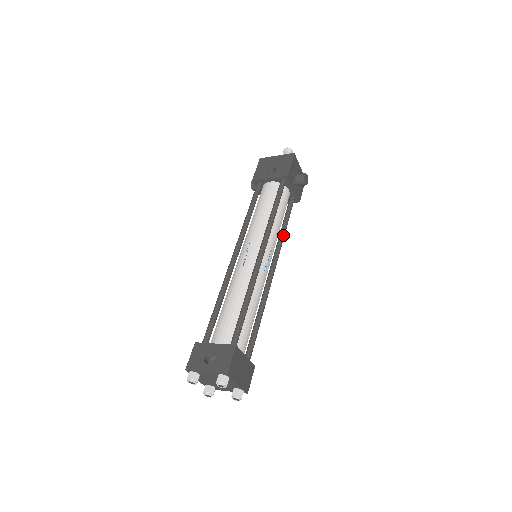
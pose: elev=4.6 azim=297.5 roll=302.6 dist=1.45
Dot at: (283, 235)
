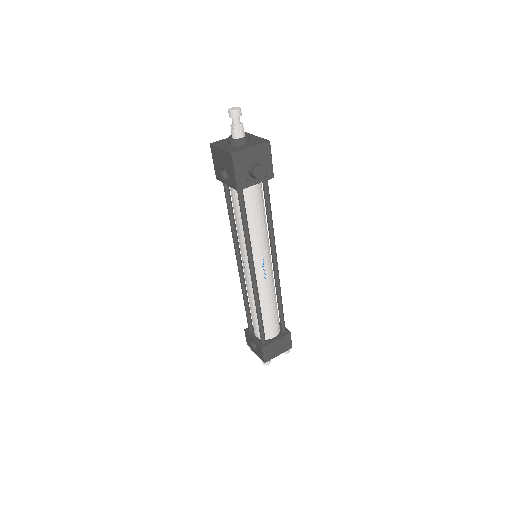
Dot at: (270, 228)
